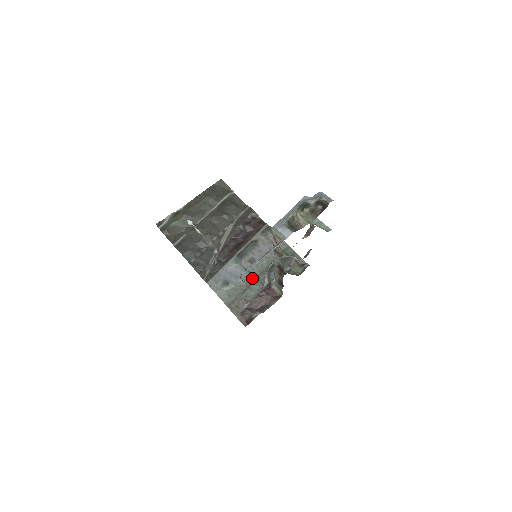
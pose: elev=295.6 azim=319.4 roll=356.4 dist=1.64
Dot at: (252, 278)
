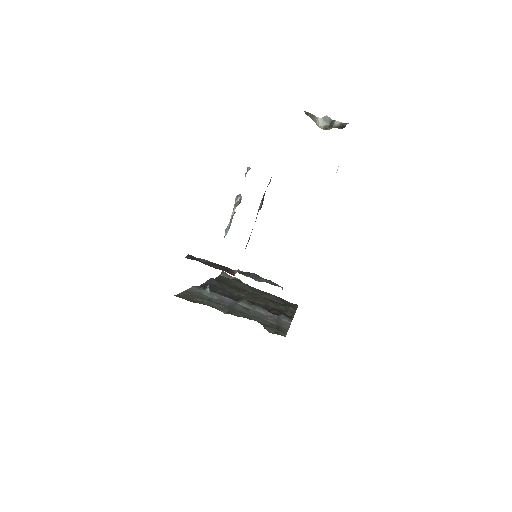
Dot at: (229, 306)
